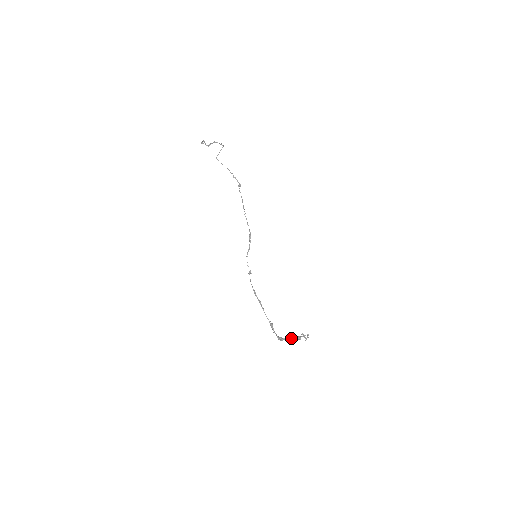
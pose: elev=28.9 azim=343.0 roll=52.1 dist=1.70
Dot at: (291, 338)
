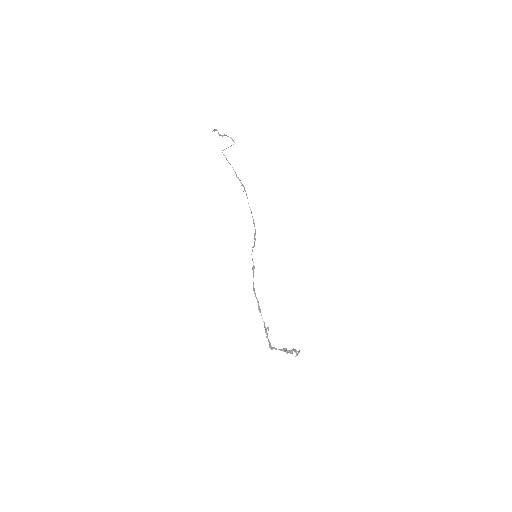
Dot at: (282, 349)
